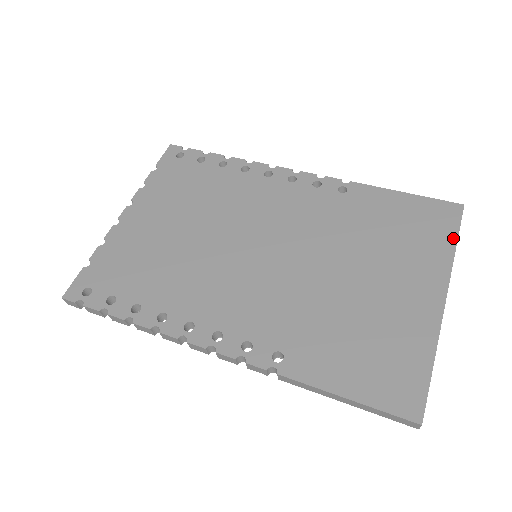
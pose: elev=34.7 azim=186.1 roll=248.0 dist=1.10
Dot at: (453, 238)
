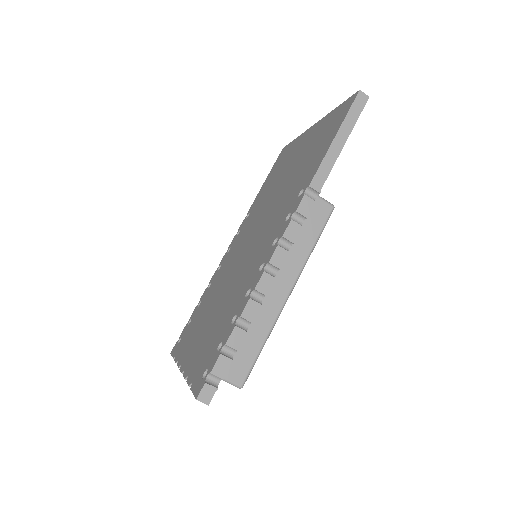
Dot at: (292, 142)
